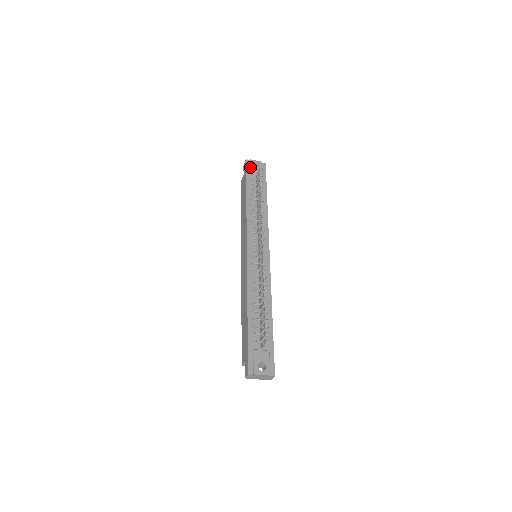
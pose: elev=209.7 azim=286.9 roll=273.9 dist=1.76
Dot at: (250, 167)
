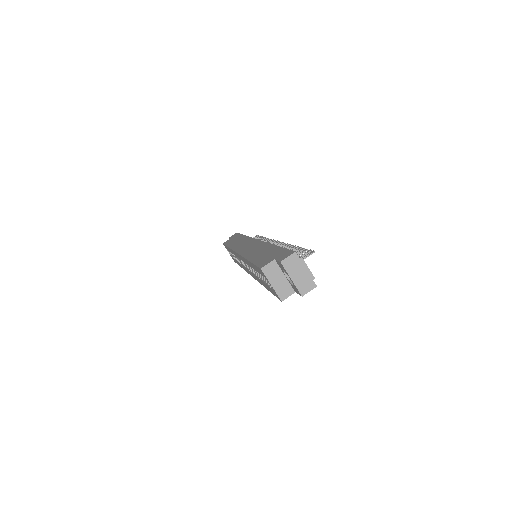
Dot at: occluded
